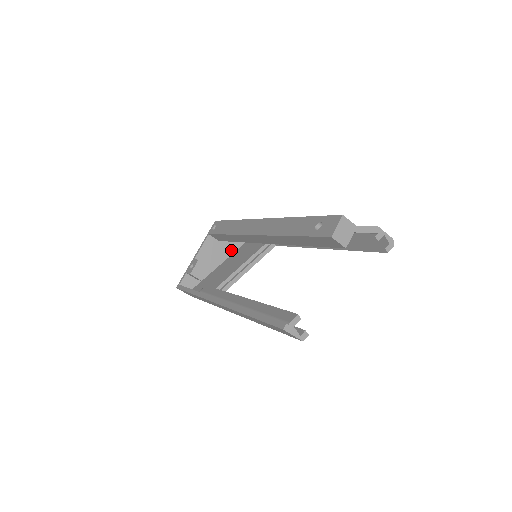
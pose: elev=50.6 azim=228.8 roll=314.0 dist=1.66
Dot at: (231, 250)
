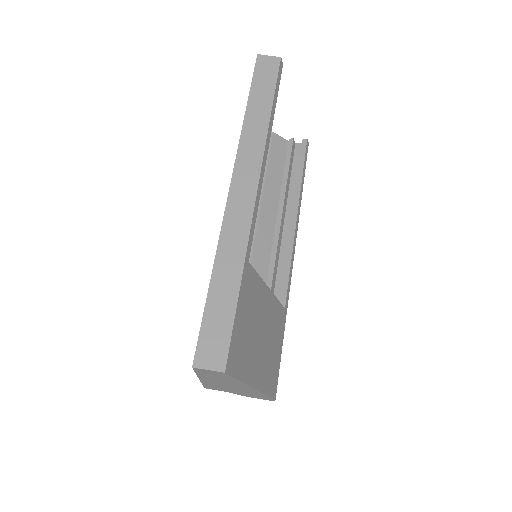
Dot at: occluded
